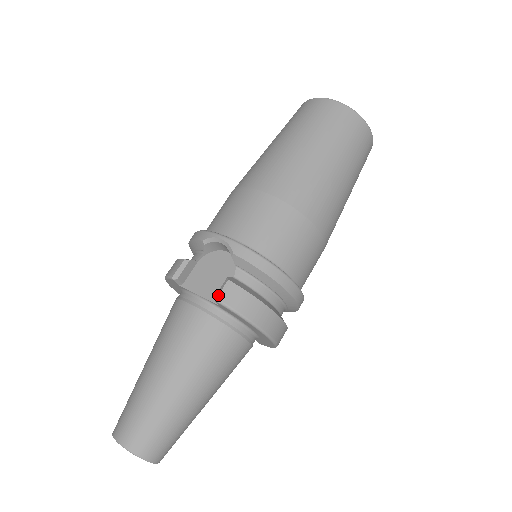
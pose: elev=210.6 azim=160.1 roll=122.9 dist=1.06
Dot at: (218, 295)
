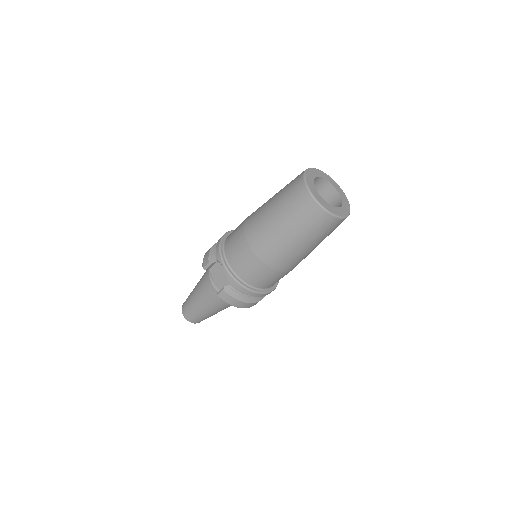
Dot at: (218, 294)
